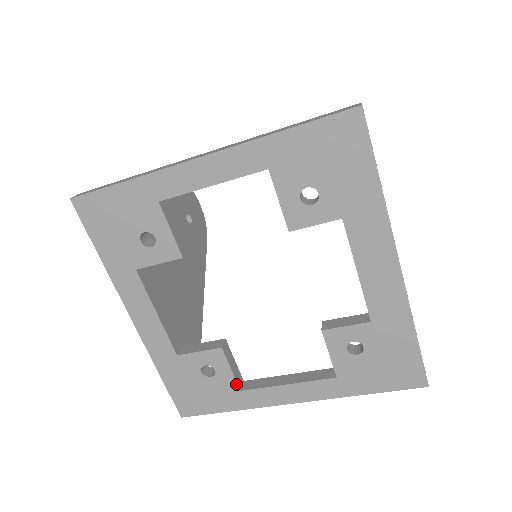
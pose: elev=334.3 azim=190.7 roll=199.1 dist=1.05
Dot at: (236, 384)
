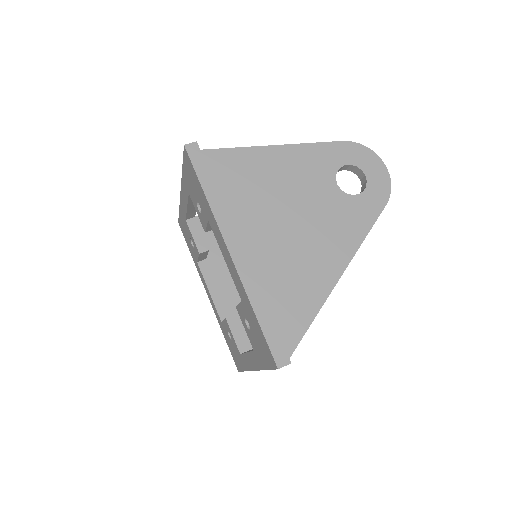
Dot at: (238, 348)
